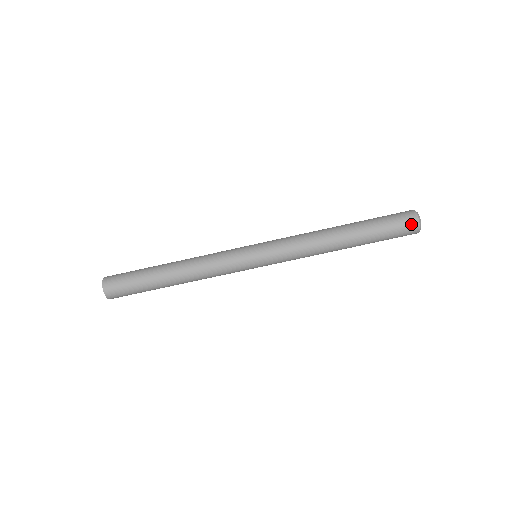
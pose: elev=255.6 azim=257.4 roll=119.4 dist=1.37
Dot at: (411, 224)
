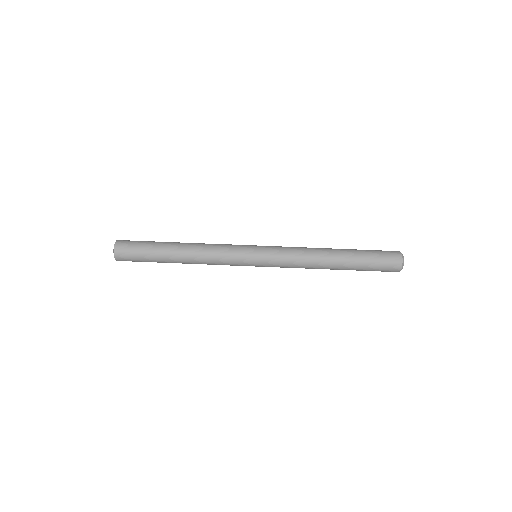
Dot at: (395, 256)
